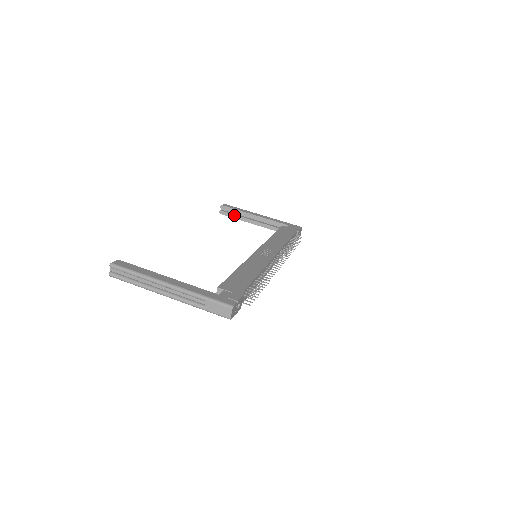
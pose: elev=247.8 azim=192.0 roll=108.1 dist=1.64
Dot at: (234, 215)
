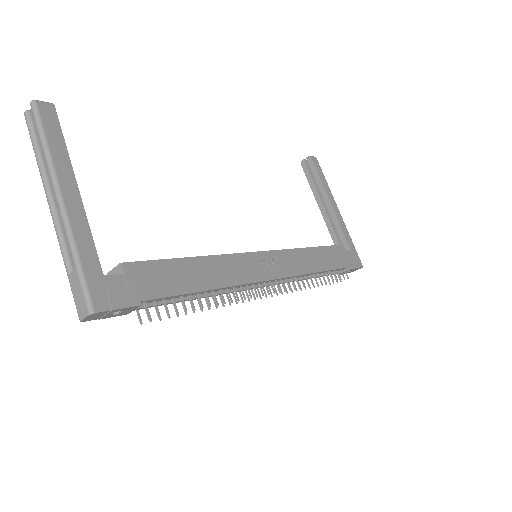
Dot at: (312, 179)
